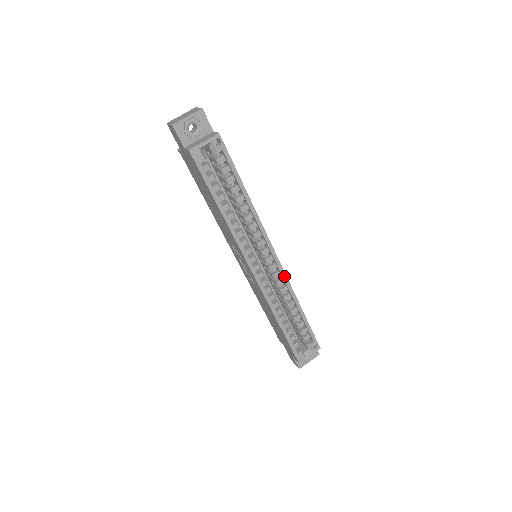
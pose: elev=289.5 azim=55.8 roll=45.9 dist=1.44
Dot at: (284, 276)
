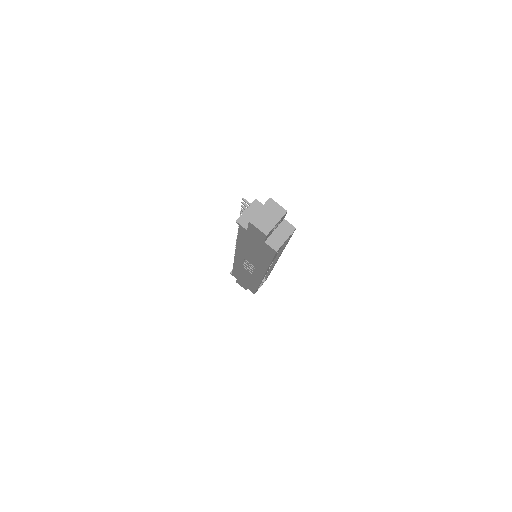
Dot at: (274, 265)
